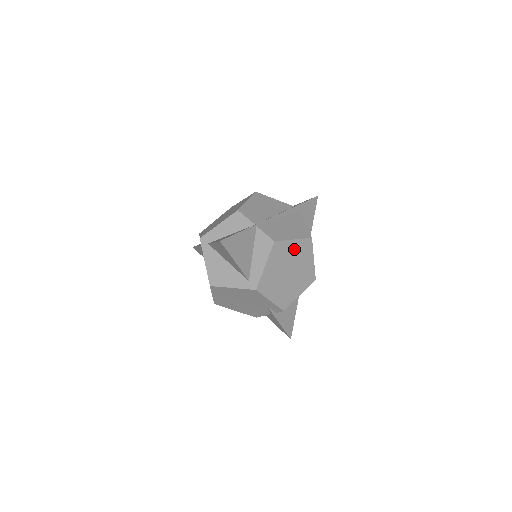
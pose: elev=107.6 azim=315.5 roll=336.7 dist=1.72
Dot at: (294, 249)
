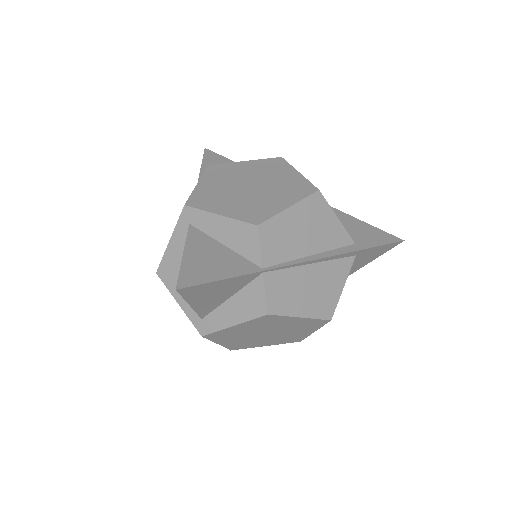
Dot at: (293, 322)
